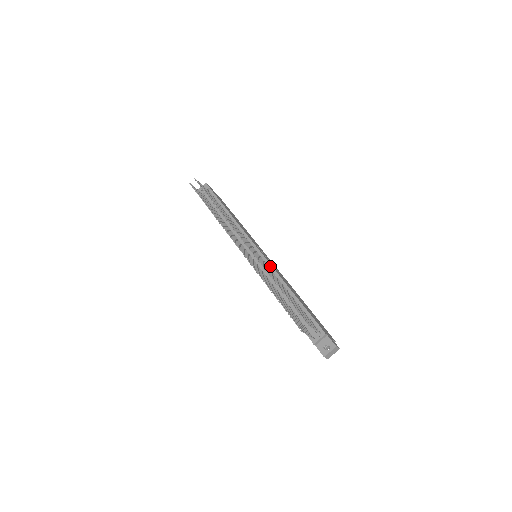
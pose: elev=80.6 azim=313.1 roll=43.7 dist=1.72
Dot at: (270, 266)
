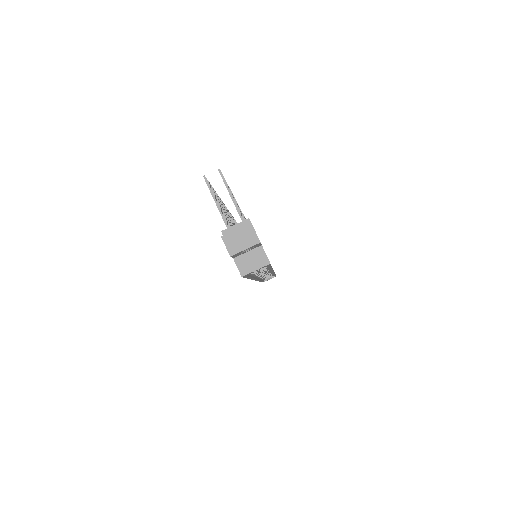
Dot at: occluded
